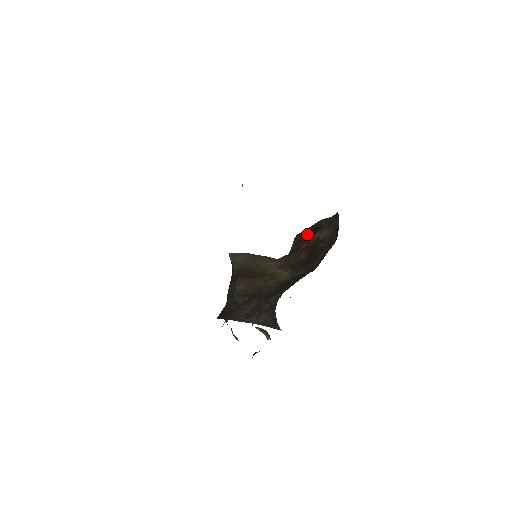
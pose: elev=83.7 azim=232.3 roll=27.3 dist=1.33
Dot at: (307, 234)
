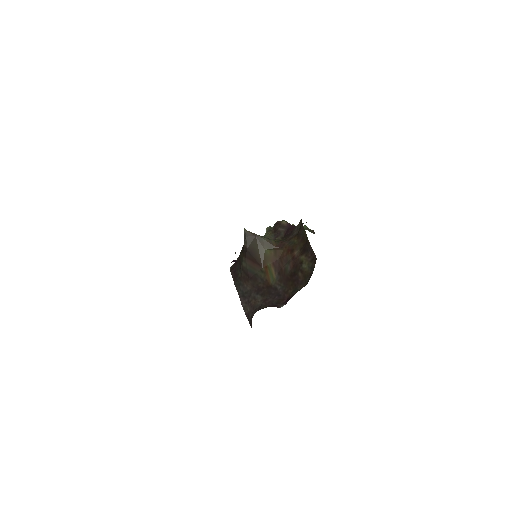
Dot at: (304, 238)
